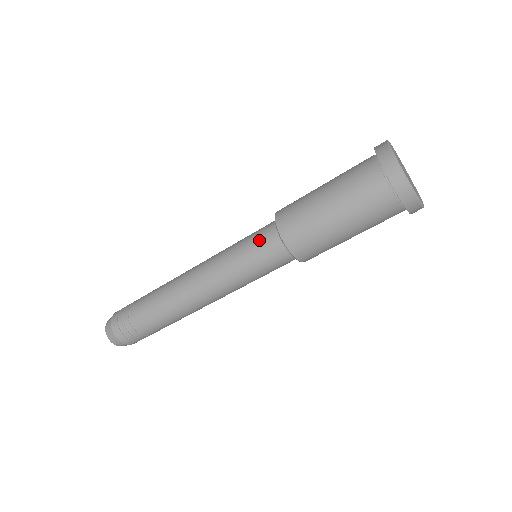
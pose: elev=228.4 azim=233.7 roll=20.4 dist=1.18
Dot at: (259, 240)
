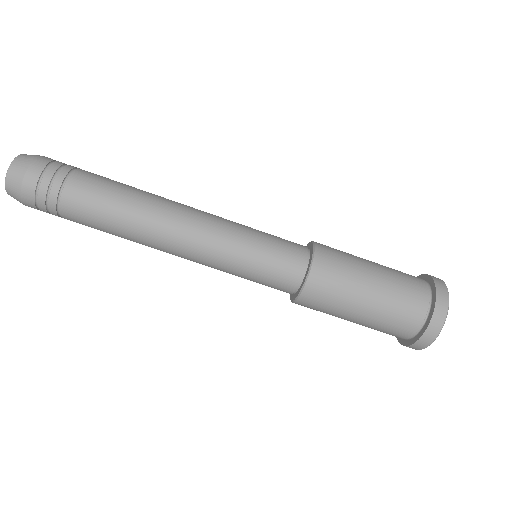
Dot at: occluded
